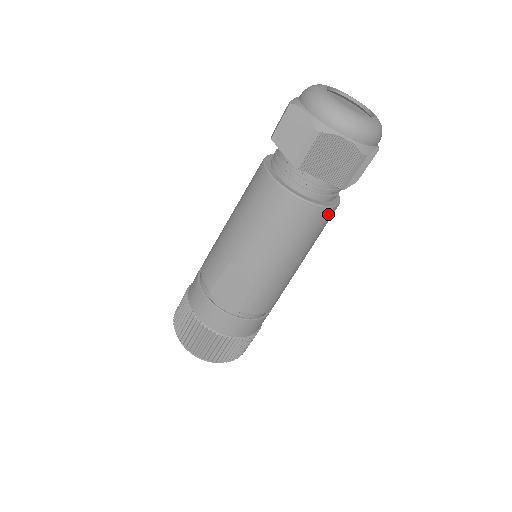
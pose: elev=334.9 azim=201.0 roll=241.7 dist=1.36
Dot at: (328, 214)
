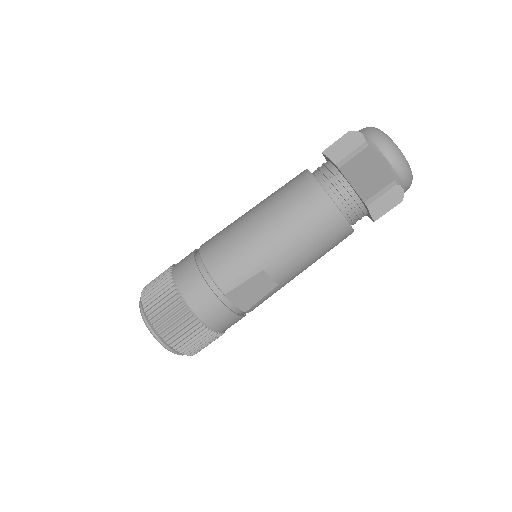
Dot at: occluded
